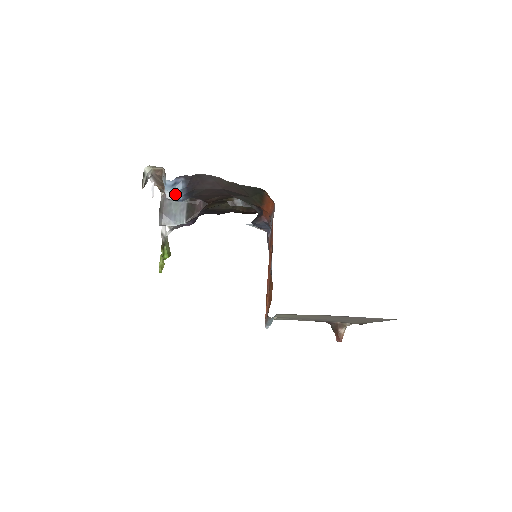
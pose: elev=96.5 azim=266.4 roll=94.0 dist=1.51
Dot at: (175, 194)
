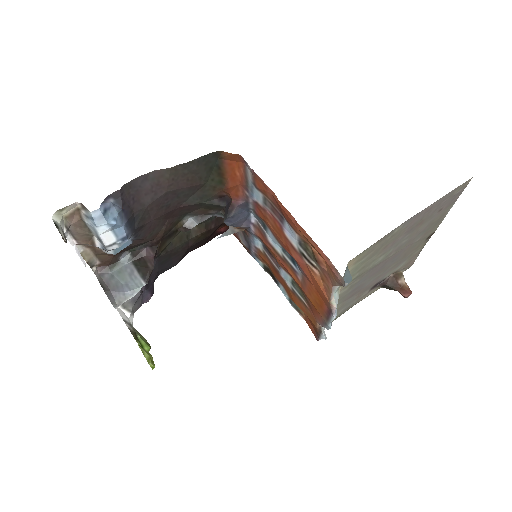
Dot at: (113, 230)
